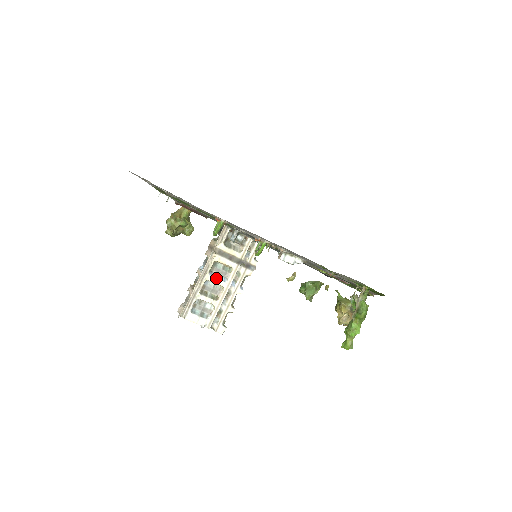
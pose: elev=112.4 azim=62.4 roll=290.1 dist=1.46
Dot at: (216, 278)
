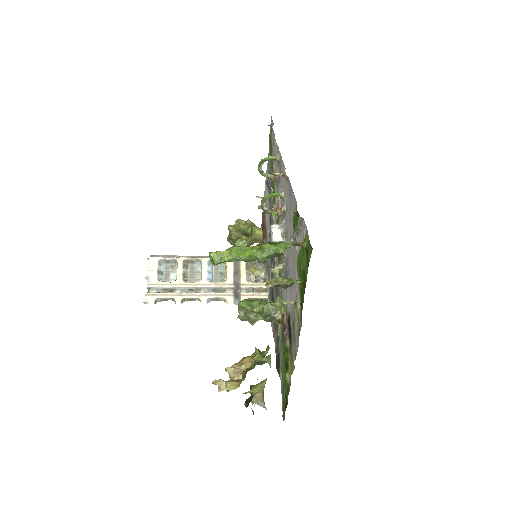
Dot at: (208, 269)
